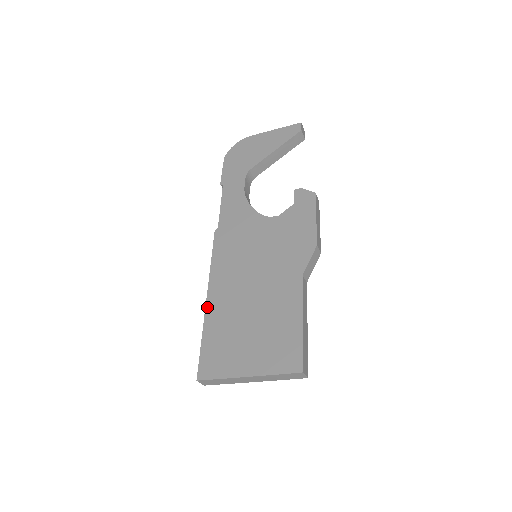
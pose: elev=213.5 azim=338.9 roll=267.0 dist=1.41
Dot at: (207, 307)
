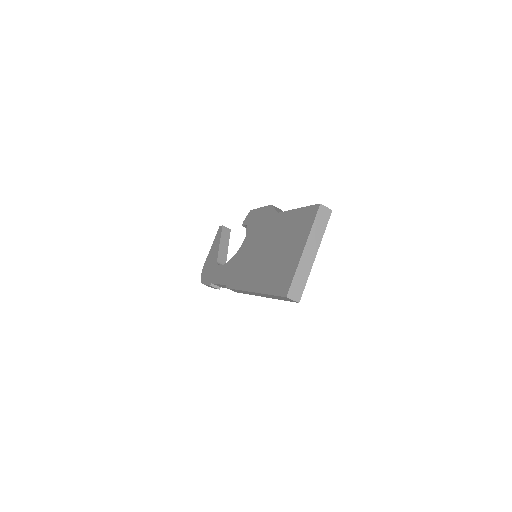
Dot at: (256, 291)
